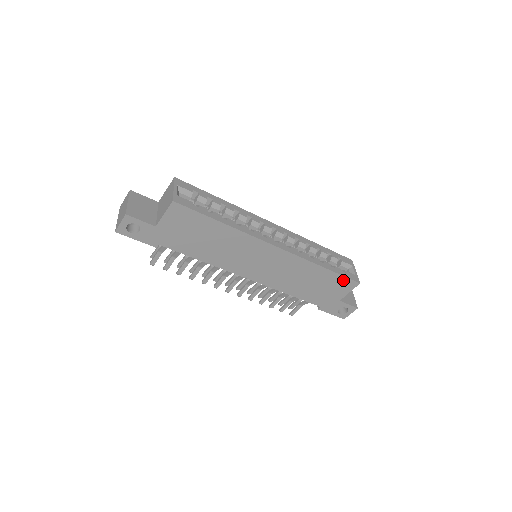
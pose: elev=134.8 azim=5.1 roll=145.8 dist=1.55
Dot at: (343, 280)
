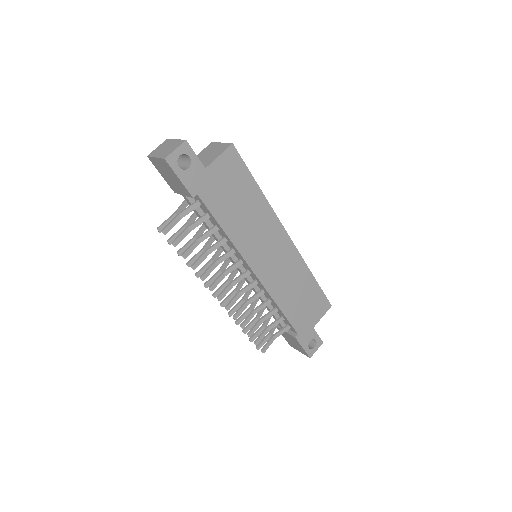
Dot at: (322, 298)
